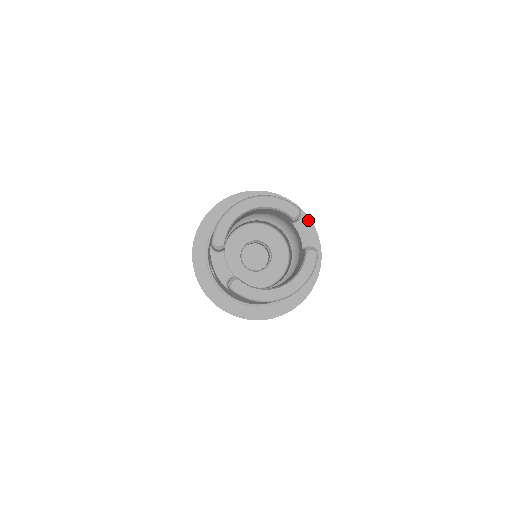
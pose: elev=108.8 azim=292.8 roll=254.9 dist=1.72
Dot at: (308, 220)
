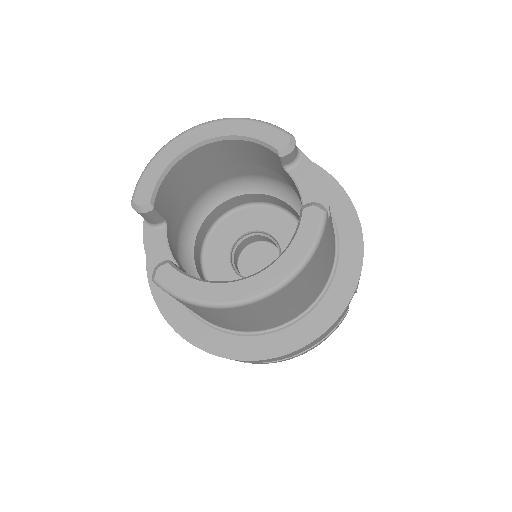
Dot at: (339, 189)
